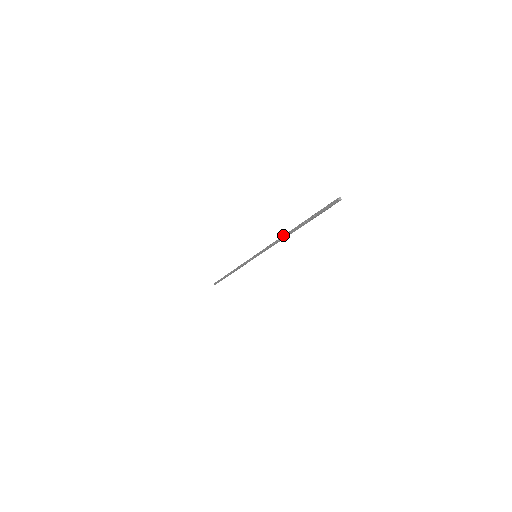
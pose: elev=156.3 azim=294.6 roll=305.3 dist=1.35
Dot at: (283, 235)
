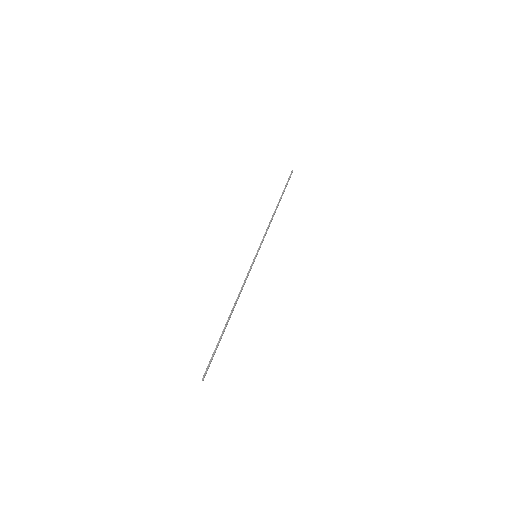
Dot at: (234, 303)
